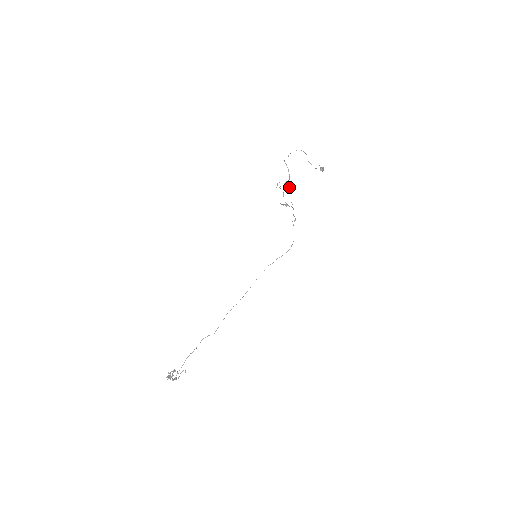
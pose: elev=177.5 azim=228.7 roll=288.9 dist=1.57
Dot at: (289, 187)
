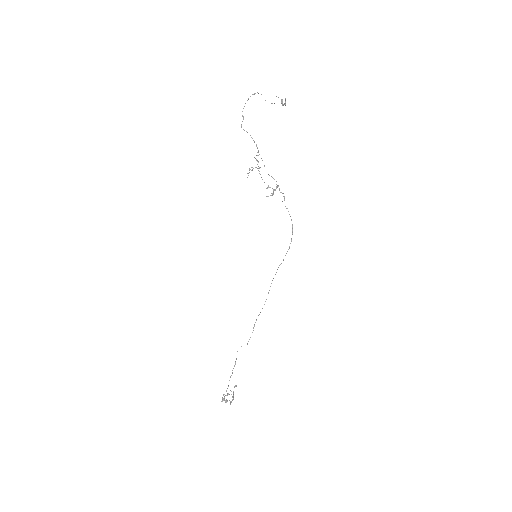
Dot at: occluded
